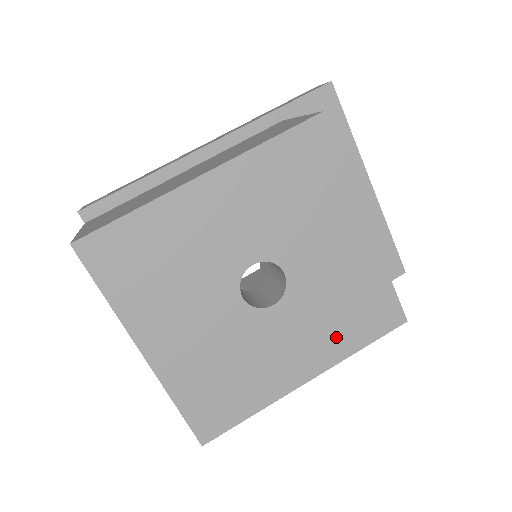
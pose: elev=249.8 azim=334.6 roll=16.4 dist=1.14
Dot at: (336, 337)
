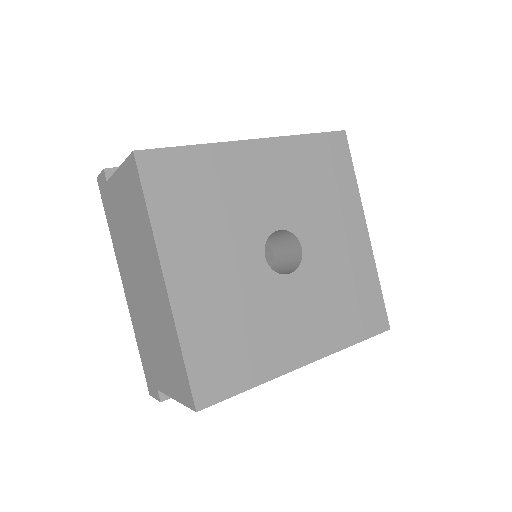
Dot at: (334, 325)
